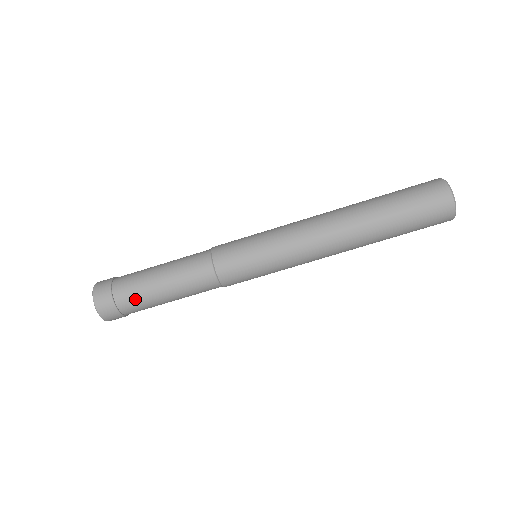
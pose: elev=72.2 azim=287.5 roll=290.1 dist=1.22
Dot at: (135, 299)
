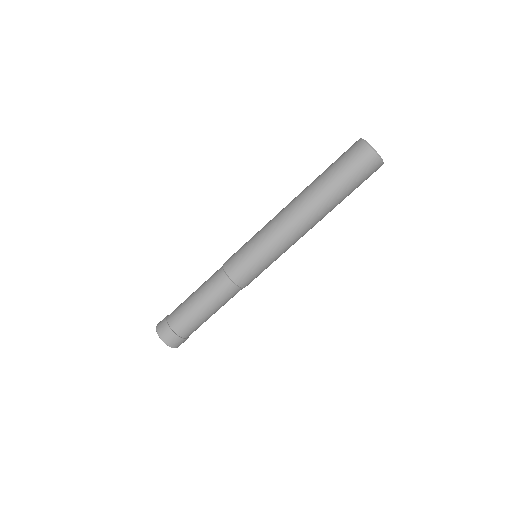
Dot at: (191, 327)
